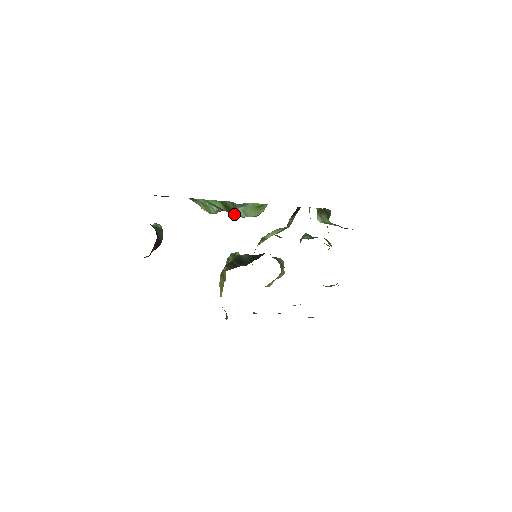
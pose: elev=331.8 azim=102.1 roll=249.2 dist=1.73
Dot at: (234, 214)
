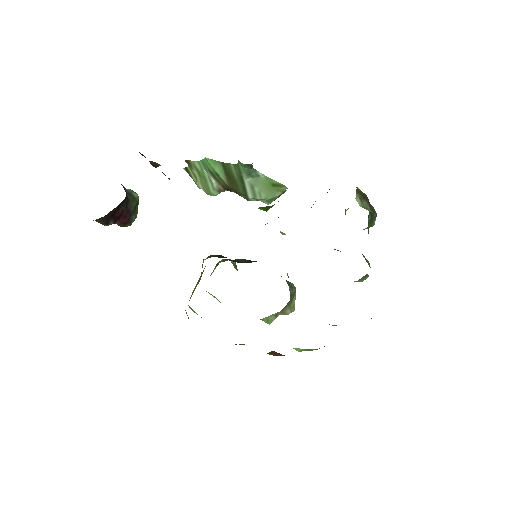
Dot at: (238, 192)
